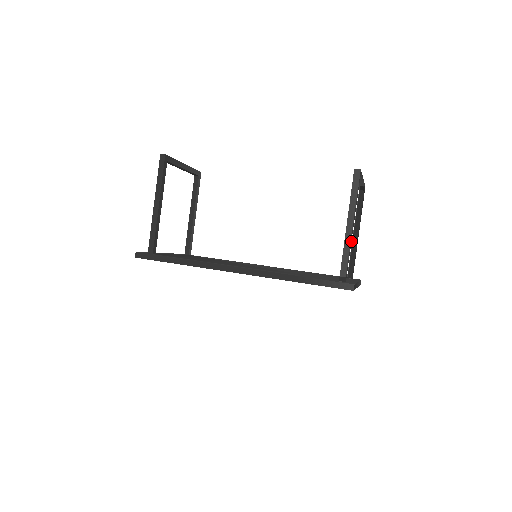
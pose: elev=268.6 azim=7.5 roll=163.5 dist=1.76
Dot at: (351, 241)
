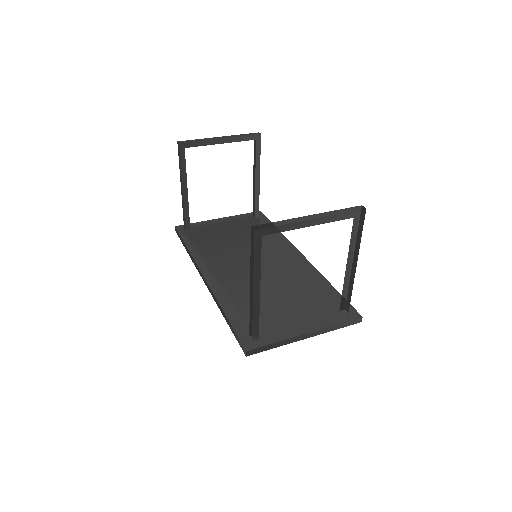
Dot at: (259, 302)
